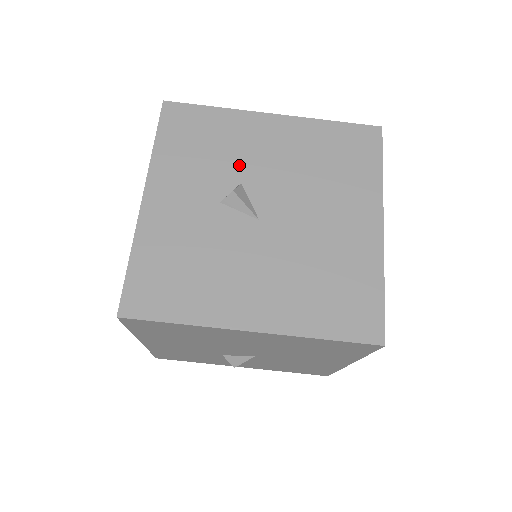
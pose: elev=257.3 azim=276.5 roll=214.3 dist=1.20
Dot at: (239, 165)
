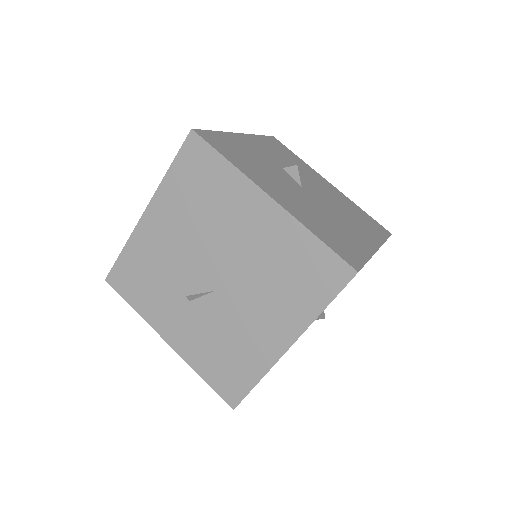
Dot at: (302, 173)
